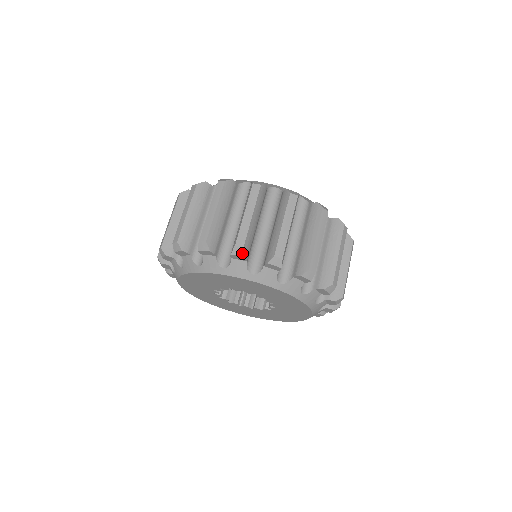
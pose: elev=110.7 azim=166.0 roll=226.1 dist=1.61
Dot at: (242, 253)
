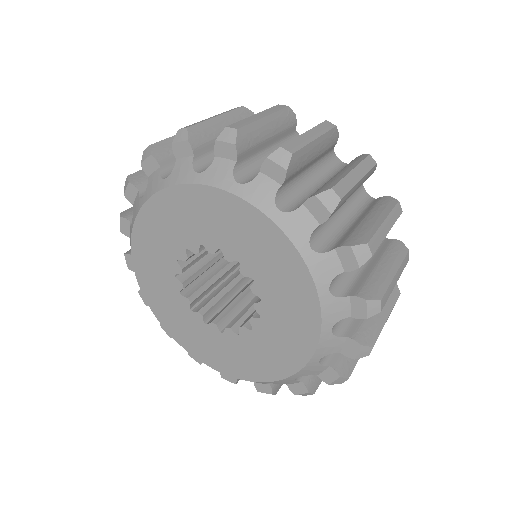
Dot at: (185, 136)
